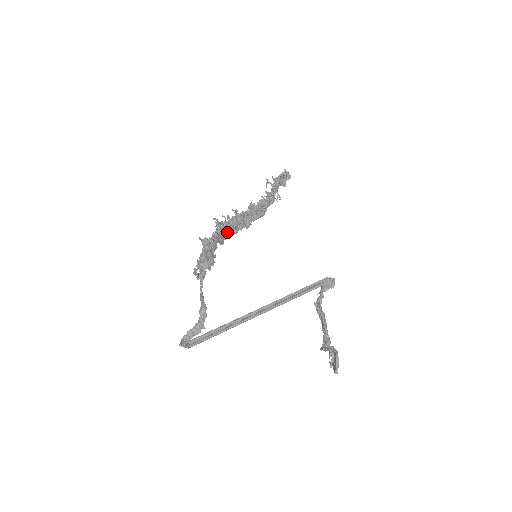
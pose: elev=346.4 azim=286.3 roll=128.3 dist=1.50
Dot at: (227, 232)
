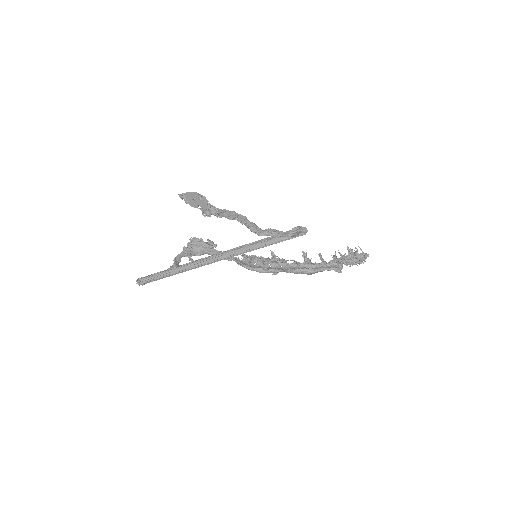
Dot at: (256, 266)
